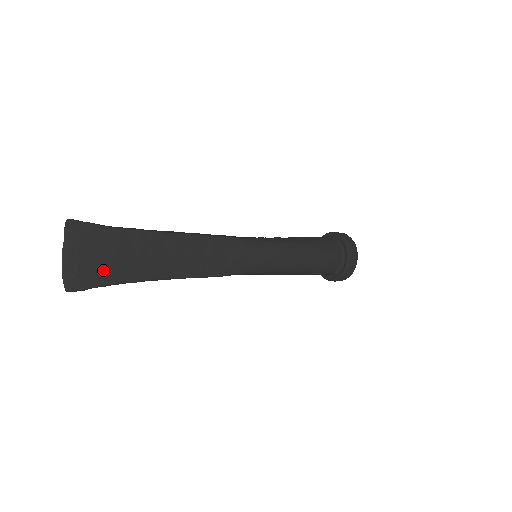
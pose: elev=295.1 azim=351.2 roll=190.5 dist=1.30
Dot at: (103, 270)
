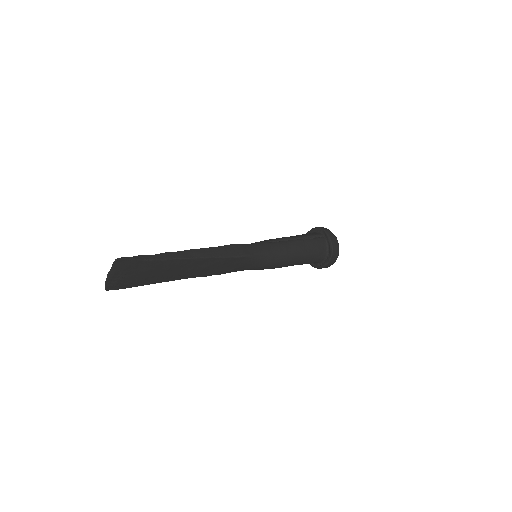
Dot at: (136, 281)
